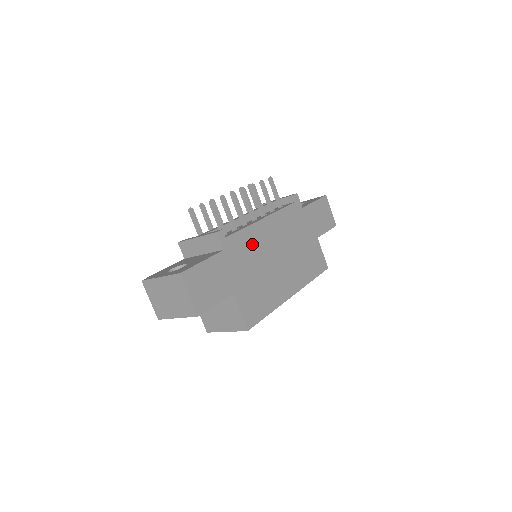
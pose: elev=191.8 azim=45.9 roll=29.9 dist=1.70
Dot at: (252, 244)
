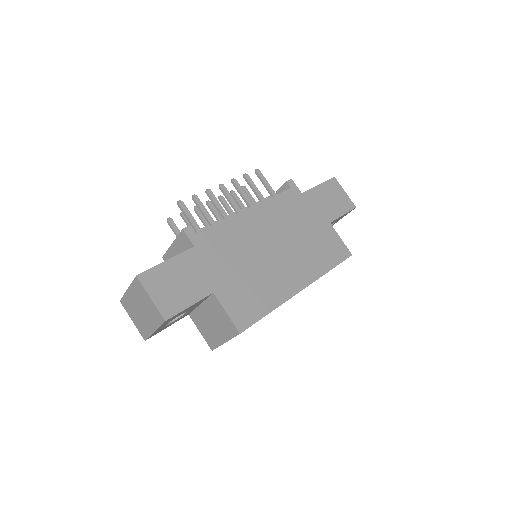
Dot at: (234, 237)
